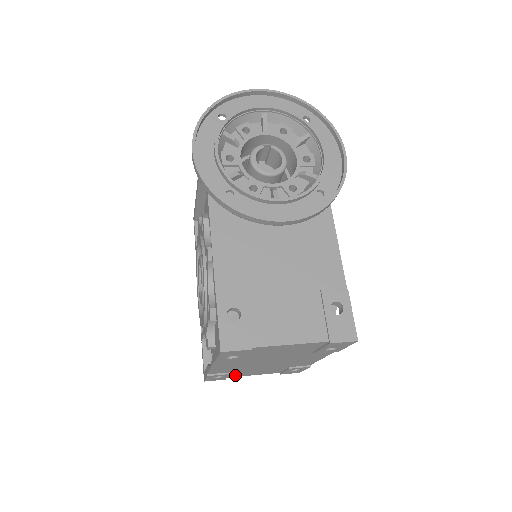
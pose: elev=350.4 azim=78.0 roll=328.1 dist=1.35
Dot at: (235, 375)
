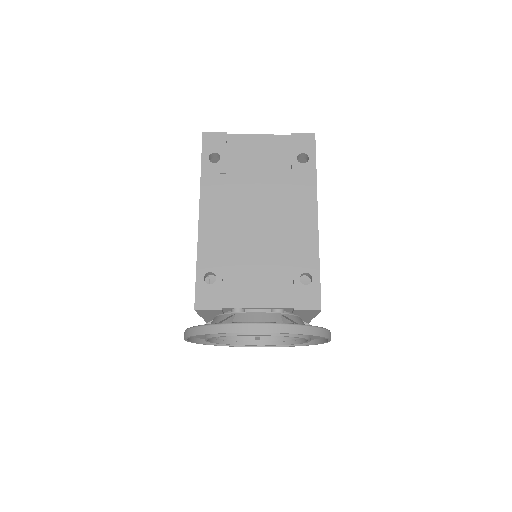
Dot at: occluded
